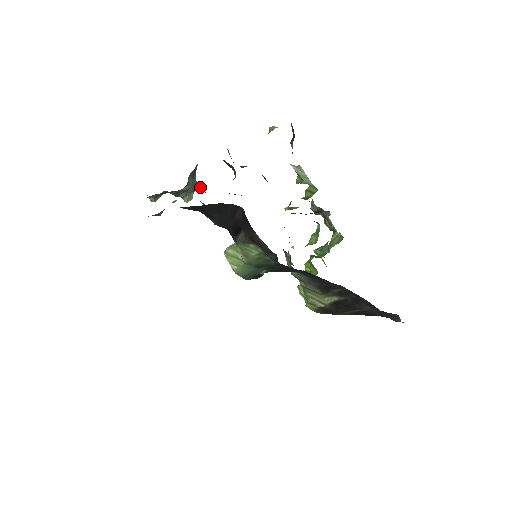
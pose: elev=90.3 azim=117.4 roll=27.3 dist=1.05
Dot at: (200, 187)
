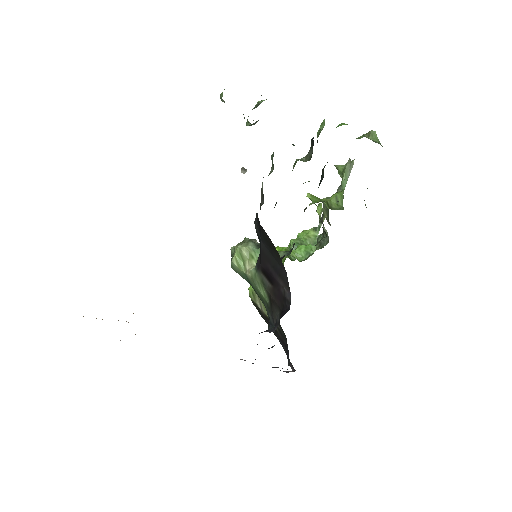
Dot at: (273, 155)
